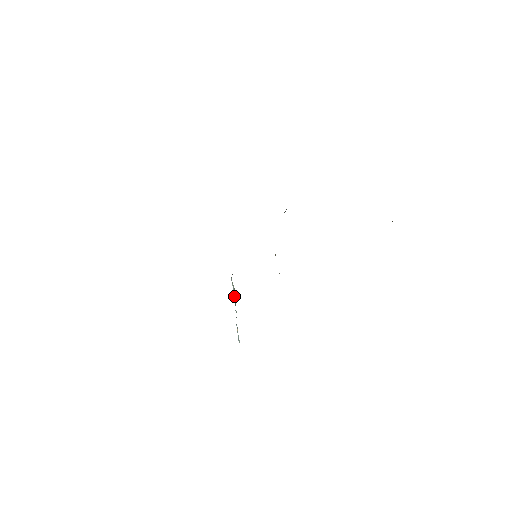
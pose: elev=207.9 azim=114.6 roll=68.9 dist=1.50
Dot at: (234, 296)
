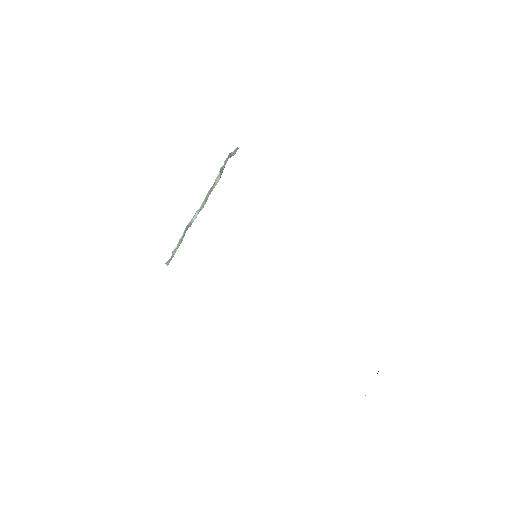
Dot at: (210, 191)
